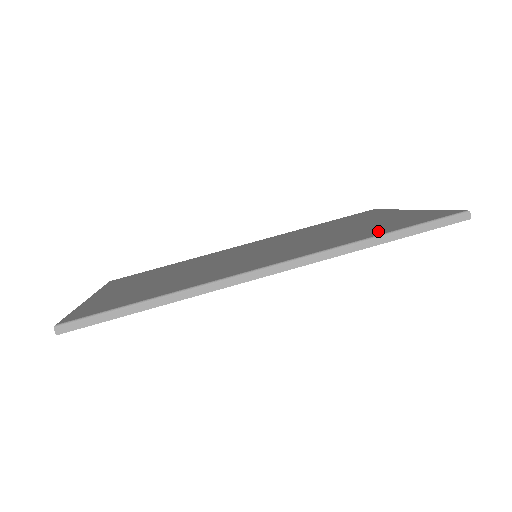
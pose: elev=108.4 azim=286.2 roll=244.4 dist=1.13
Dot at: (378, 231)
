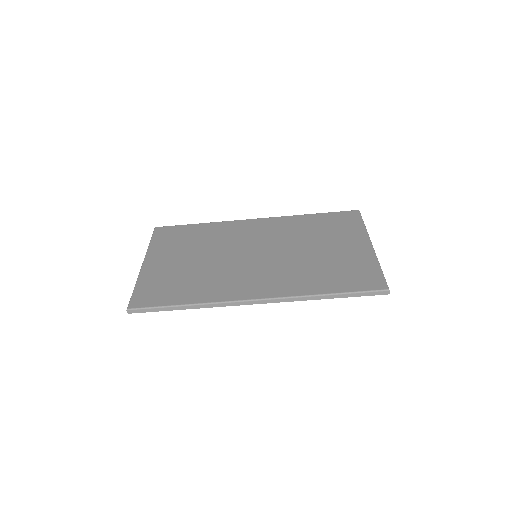
Dot at: (330, 284)
